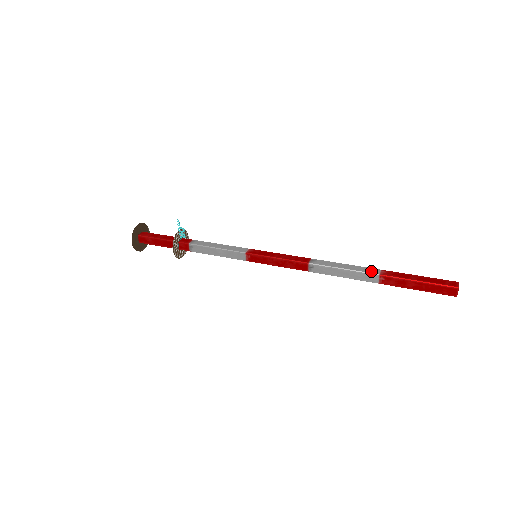
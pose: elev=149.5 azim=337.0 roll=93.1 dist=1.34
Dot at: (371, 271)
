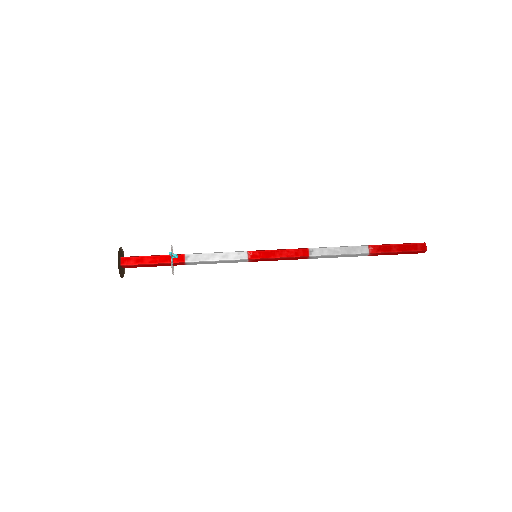
Dot at: (362, 251)
